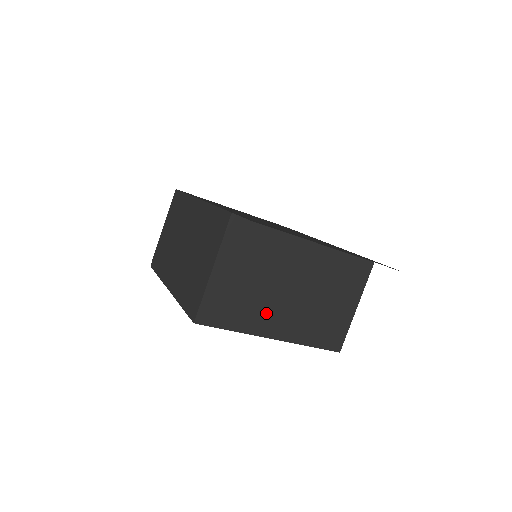
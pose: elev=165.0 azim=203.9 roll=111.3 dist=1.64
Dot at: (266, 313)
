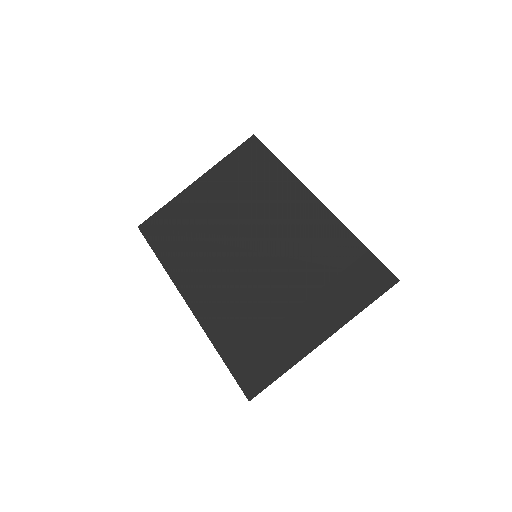
Dot at: occluded
